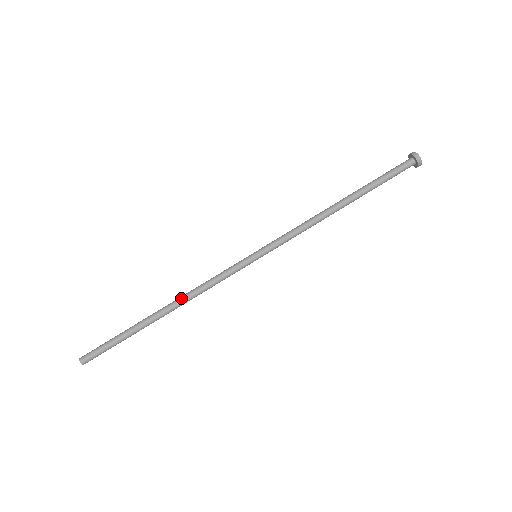
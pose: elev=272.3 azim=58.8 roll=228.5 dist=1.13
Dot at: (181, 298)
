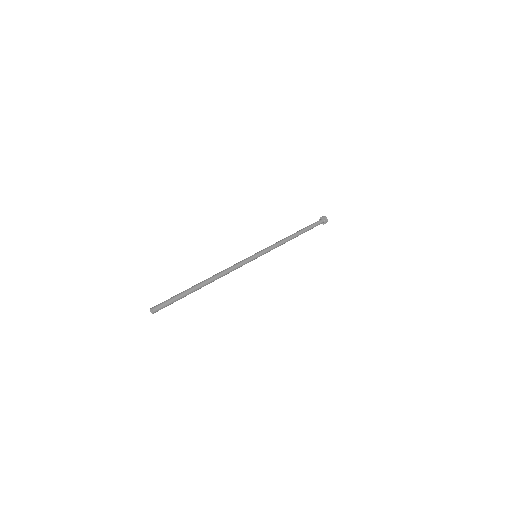
Dot at: (215, 275)
